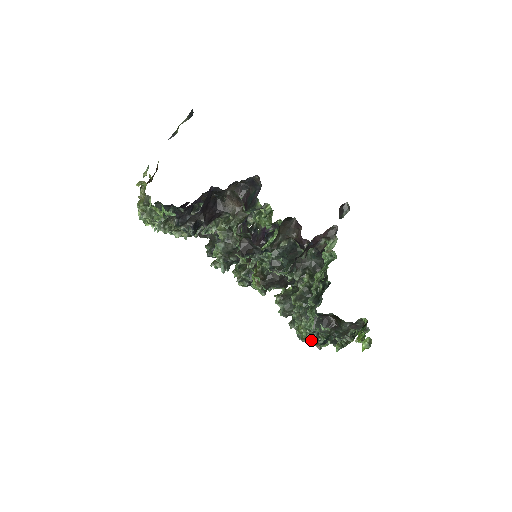
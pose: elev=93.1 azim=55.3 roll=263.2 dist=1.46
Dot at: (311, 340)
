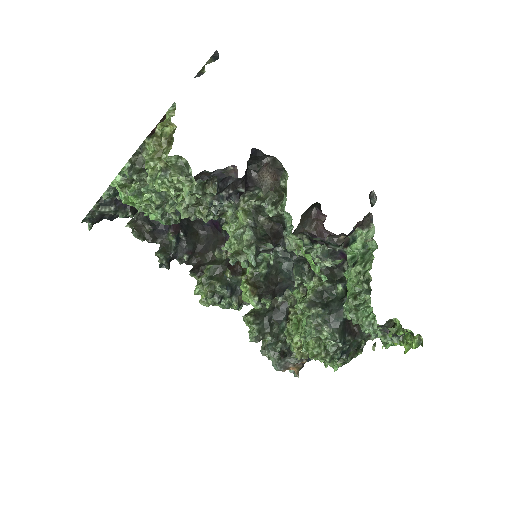
Dot at: (328, 355)
